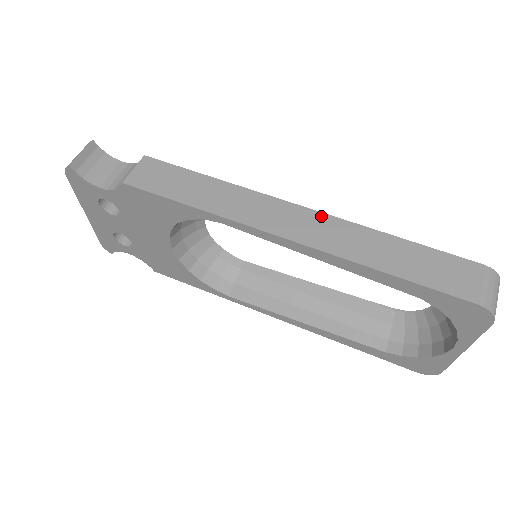
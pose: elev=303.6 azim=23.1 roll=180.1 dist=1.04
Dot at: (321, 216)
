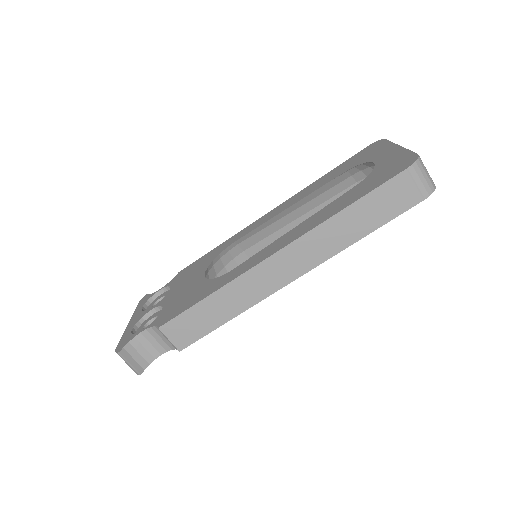
Dot at: (293, 246)
